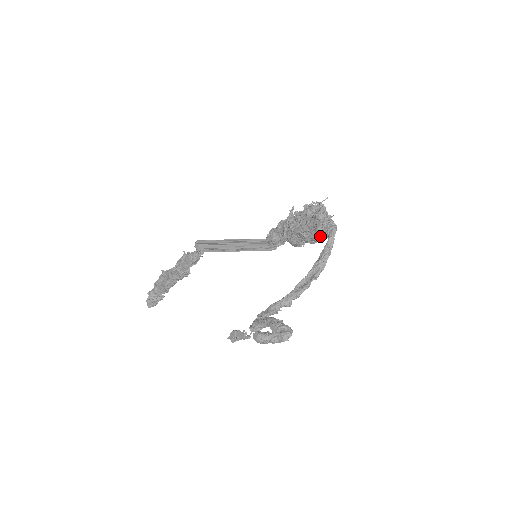
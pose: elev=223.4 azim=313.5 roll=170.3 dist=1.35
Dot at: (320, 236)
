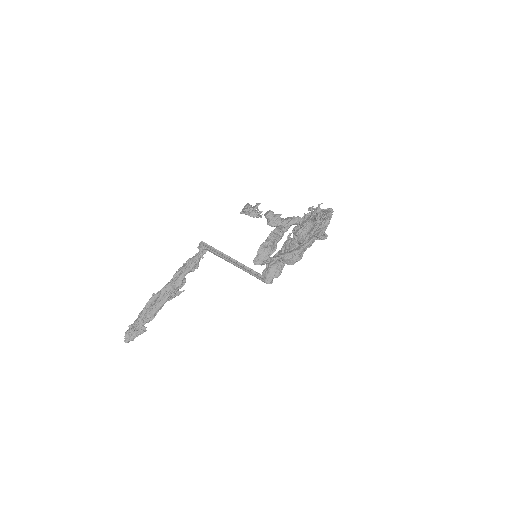
Dot at: (318, 224)
